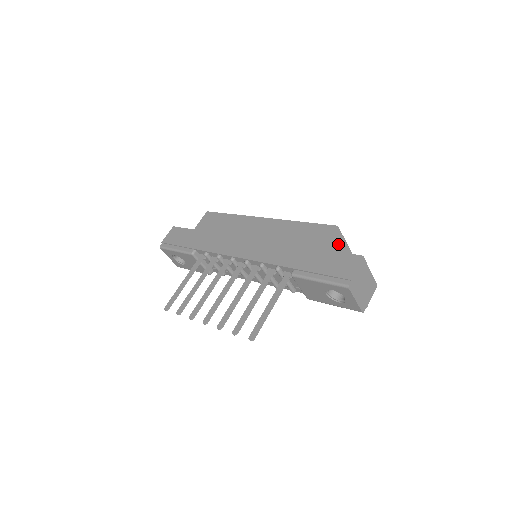
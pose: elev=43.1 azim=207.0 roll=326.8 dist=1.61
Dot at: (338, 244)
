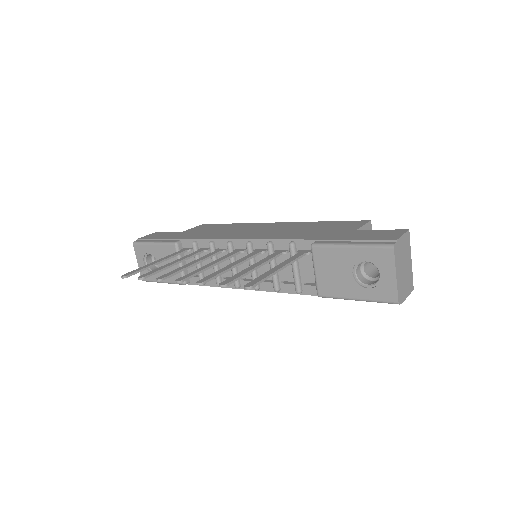
Dot at: occluded
